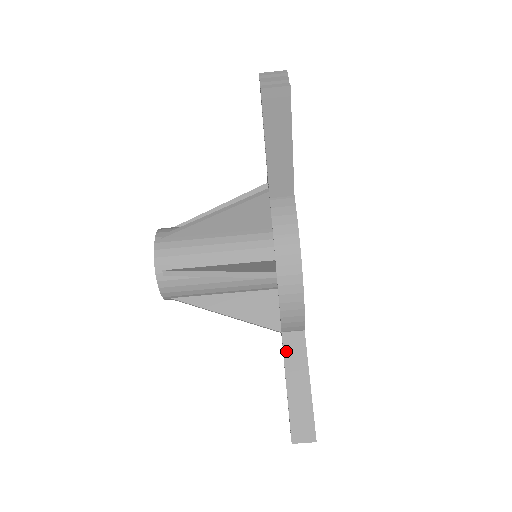
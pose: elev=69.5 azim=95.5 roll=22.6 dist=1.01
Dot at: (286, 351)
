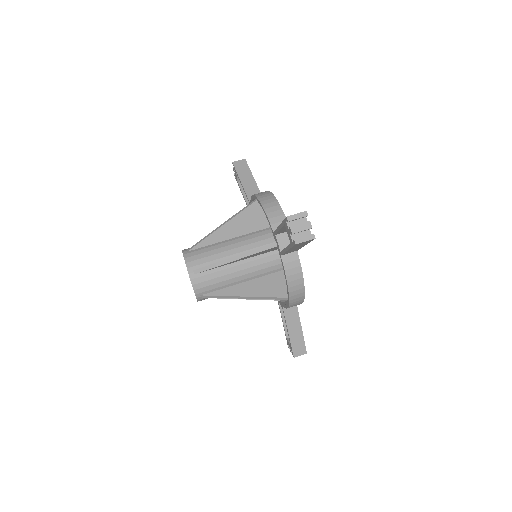
Dot at: occluded
